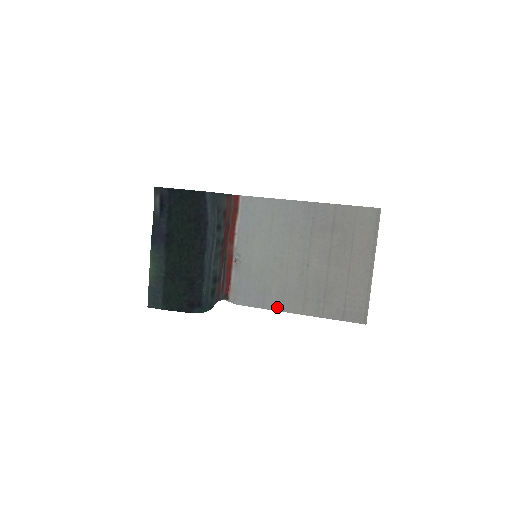
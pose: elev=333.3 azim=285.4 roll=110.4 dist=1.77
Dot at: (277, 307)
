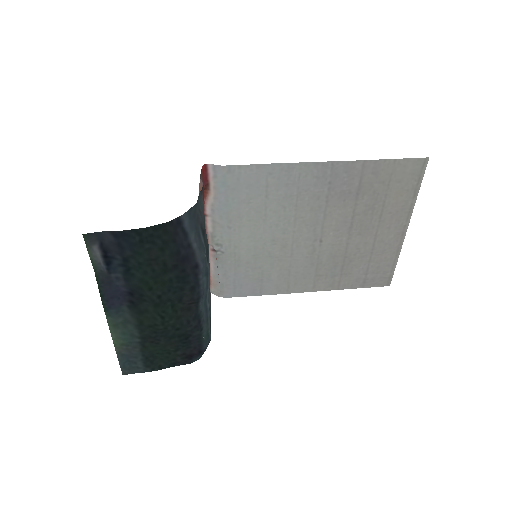
Dot at: (280, 291)
